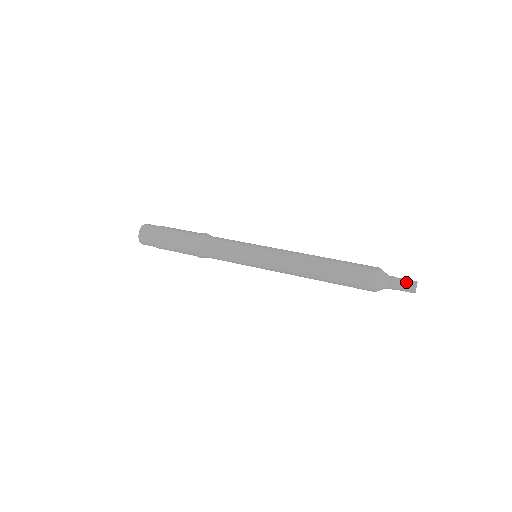
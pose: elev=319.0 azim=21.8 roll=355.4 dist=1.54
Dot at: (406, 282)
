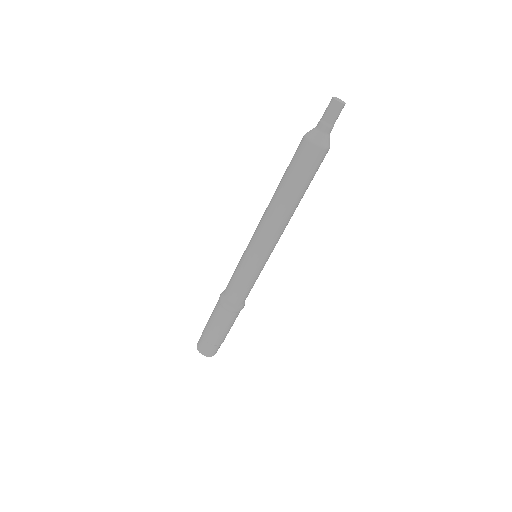
Dot at: (327, 108)
